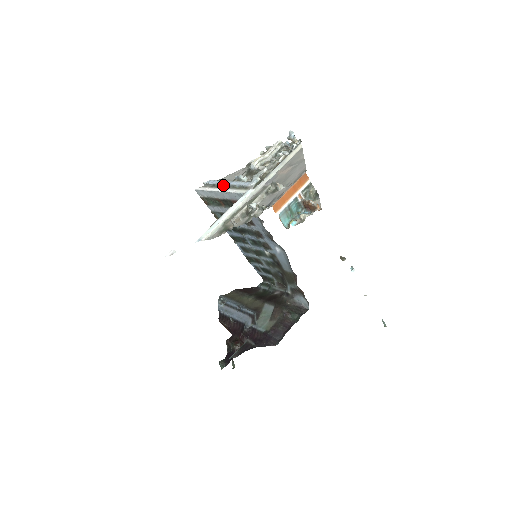
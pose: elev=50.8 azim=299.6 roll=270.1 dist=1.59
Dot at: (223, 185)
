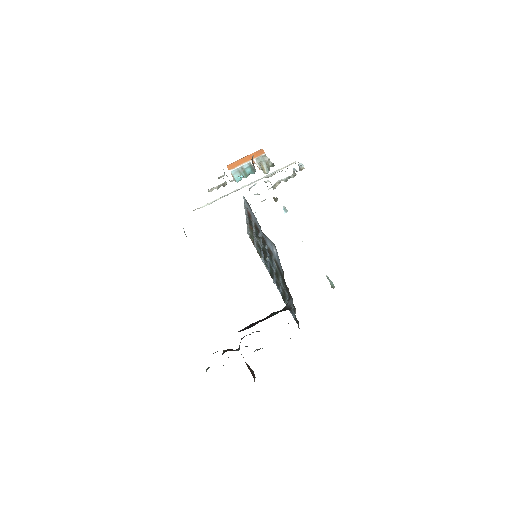
Dot at: occluded
